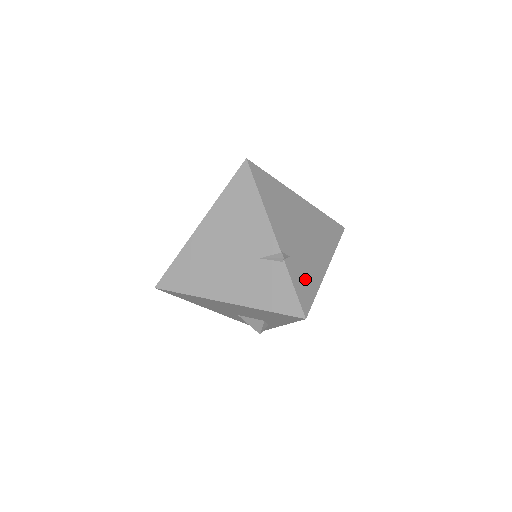
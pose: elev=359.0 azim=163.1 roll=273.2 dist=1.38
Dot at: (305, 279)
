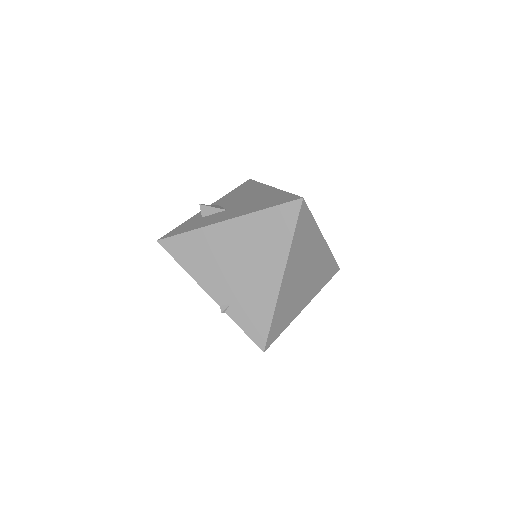
Dot at: (254, 314)
